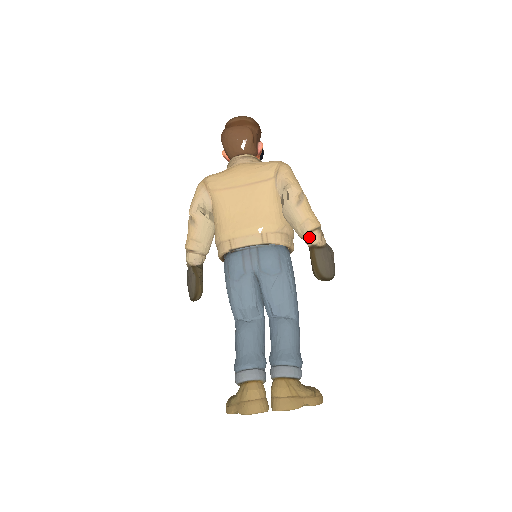
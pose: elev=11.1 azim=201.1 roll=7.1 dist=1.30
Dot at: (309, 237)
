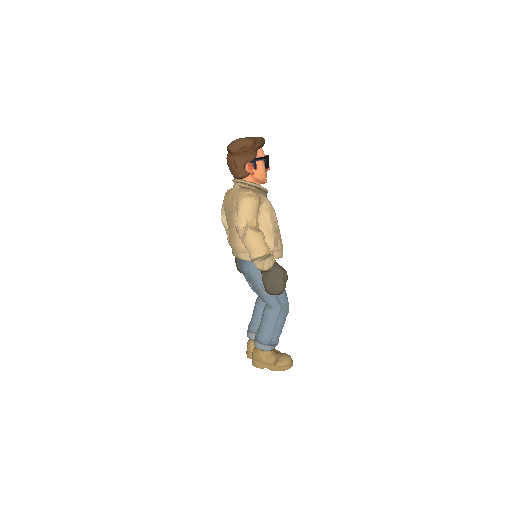
Dot at: (254, 263)
